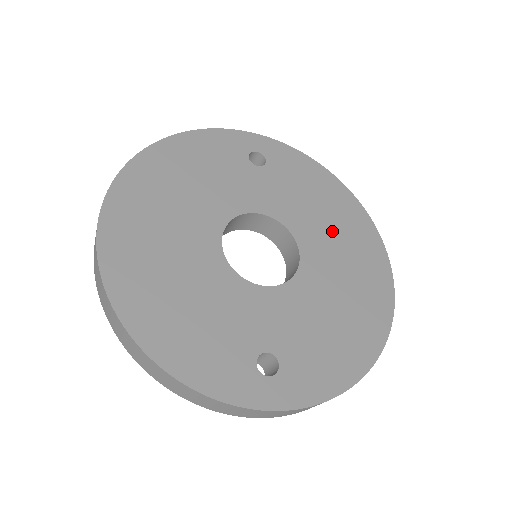
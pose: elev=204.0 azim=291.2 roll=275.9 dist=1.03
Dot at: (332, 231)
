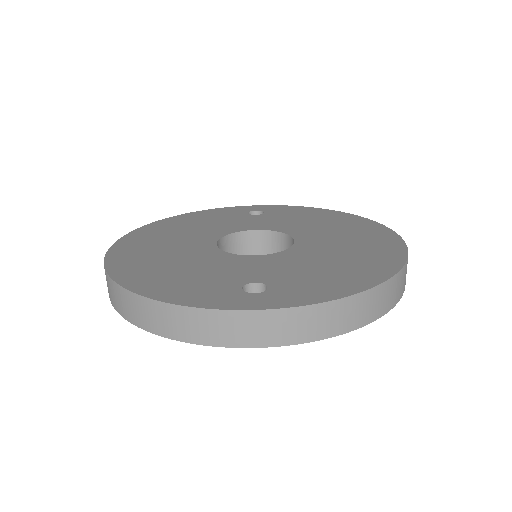
Dot at: (329, 229)
